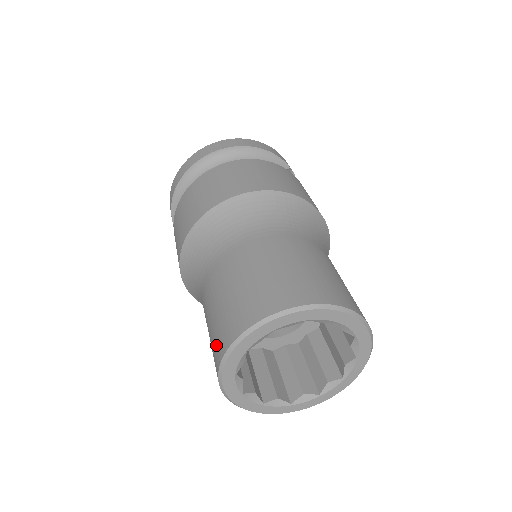
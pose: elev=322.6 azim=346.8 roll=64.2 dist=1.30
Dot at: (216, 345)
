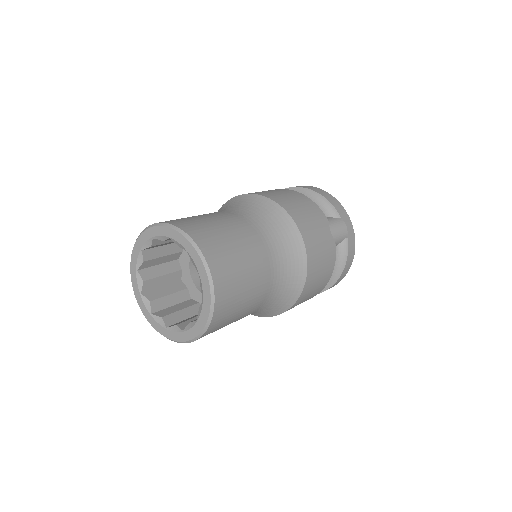
Dot at: occluded
